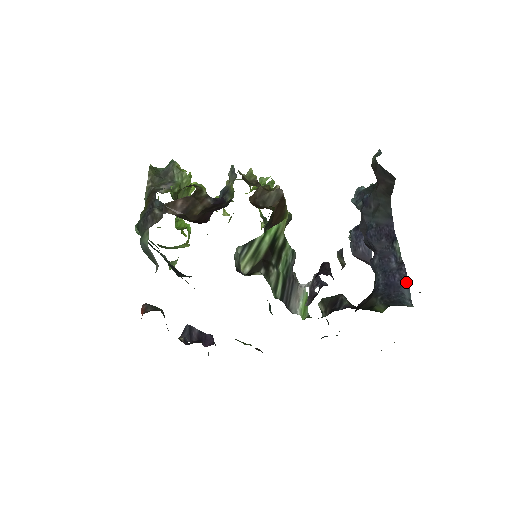
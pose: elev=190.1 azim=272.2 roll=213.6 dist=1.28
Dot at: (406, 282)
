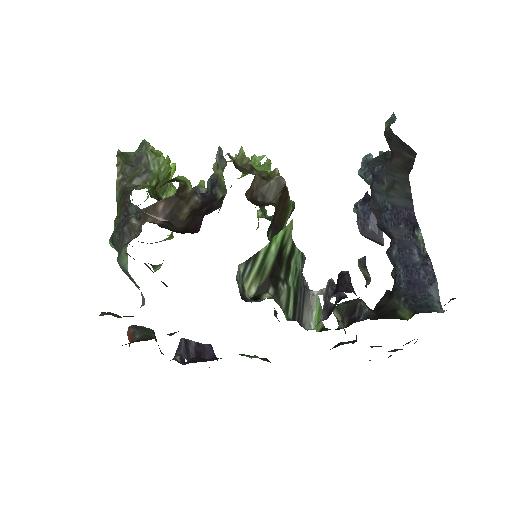
Dot at: (433, 281)
